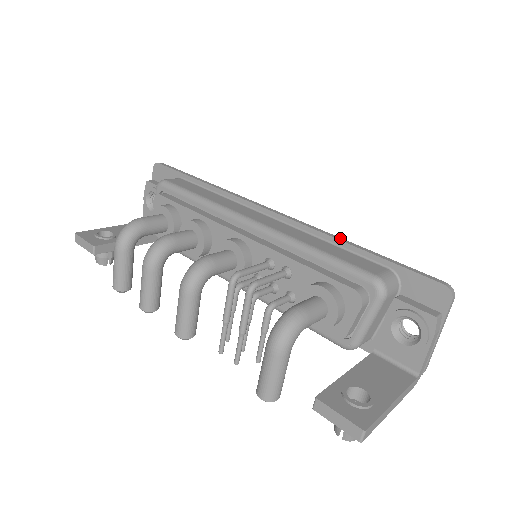
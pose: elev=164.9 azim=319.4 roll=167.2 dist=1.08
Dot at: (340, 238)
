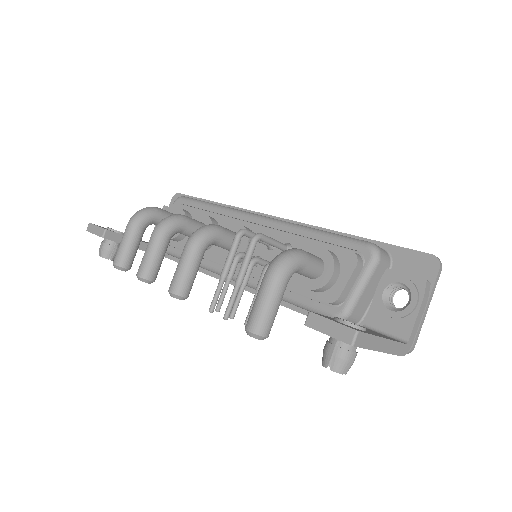
Dot at: (338, 232)
